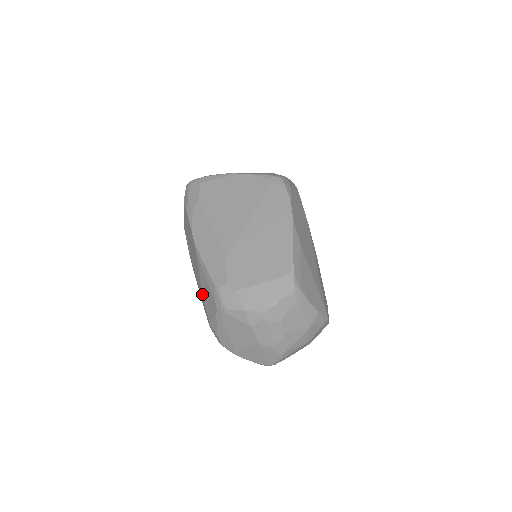
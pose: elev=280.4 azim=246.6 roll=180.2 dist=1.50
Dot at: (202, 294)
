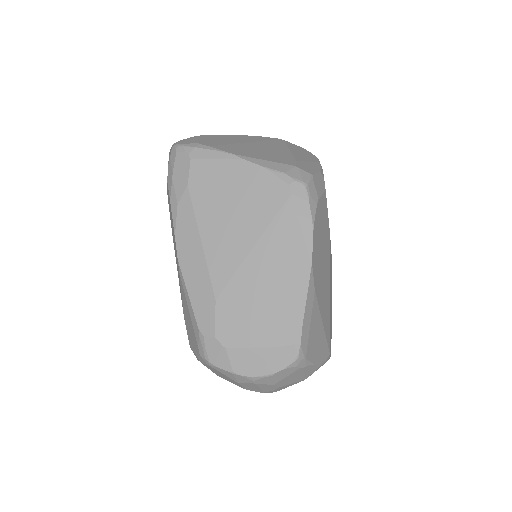
Dot at: occluded
